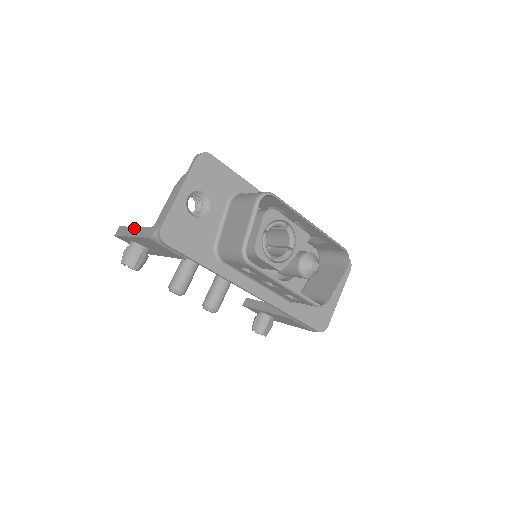
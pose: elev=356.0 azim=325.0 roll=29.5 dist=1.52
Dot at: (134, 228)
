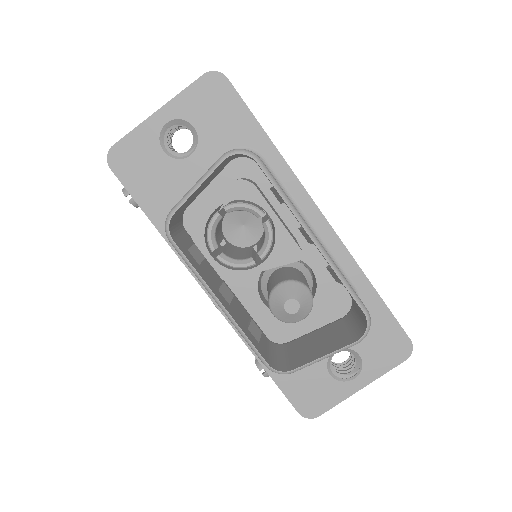
Dot at: occluded
